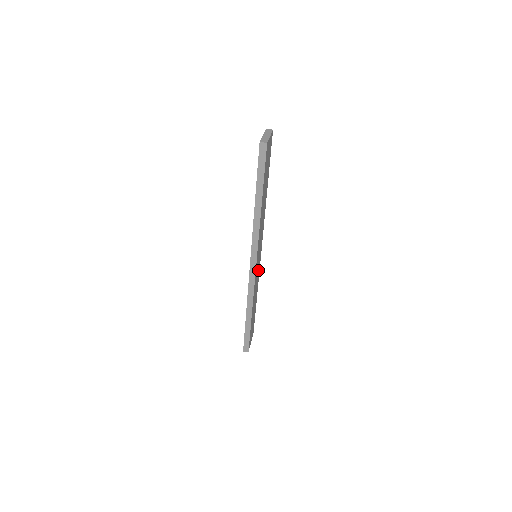
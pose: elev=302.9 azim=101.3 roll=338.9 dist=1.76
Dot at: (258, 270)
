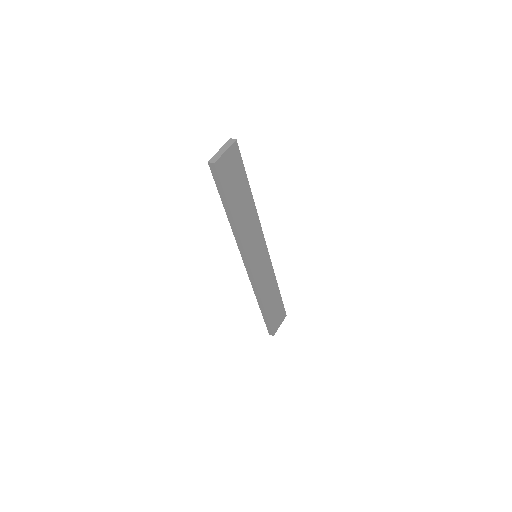
Dot at: (266, 266)
